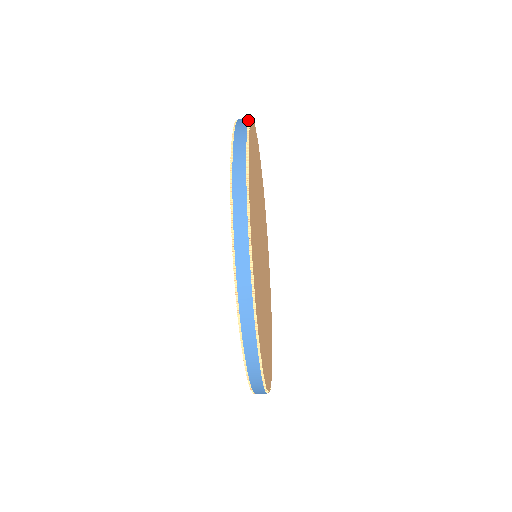
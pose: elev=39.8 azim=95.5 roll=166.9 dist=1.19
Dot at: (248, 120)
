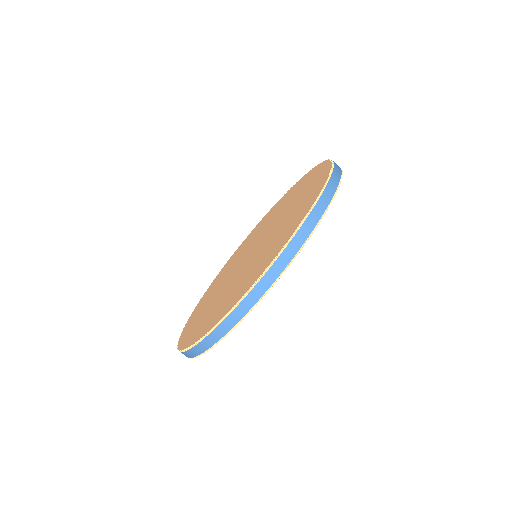
Dot at: occluded
